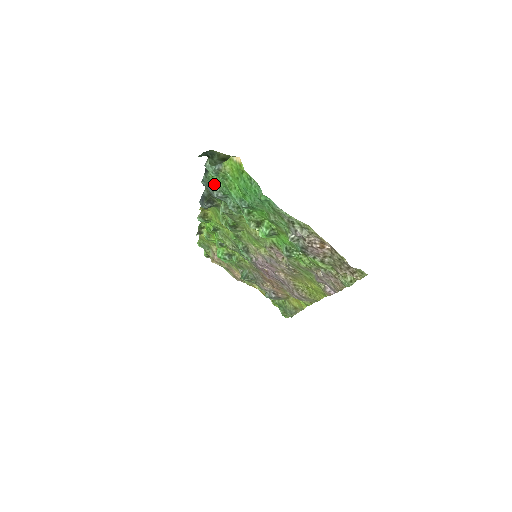
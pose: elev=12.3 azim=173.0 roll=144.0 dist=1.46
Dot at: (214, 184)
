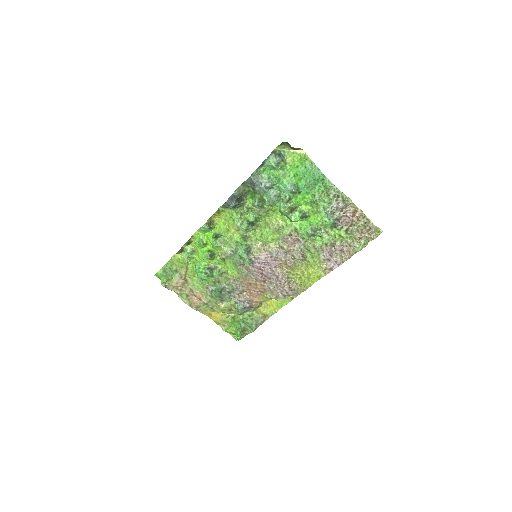
Dot at: (263, 177)
